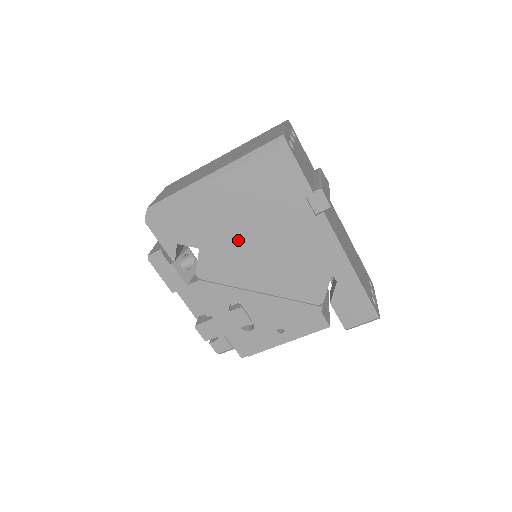
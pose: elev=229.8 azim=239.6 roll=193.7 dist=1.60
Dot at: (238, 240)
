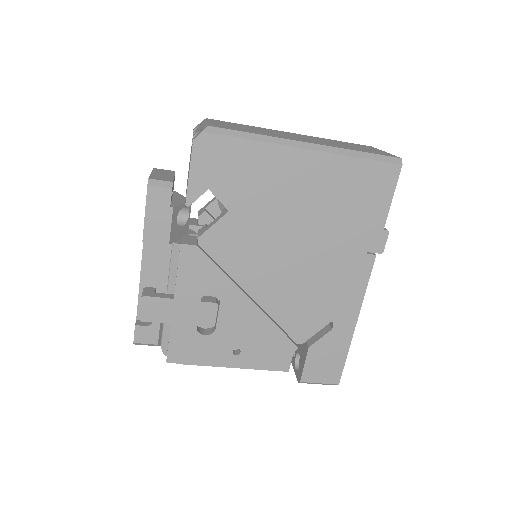
Dot at: (278, 229)
